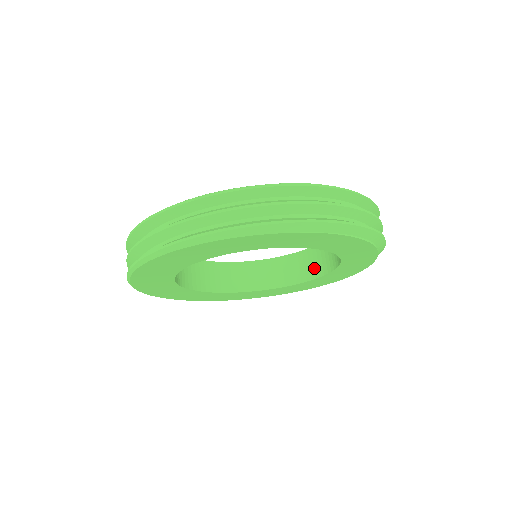
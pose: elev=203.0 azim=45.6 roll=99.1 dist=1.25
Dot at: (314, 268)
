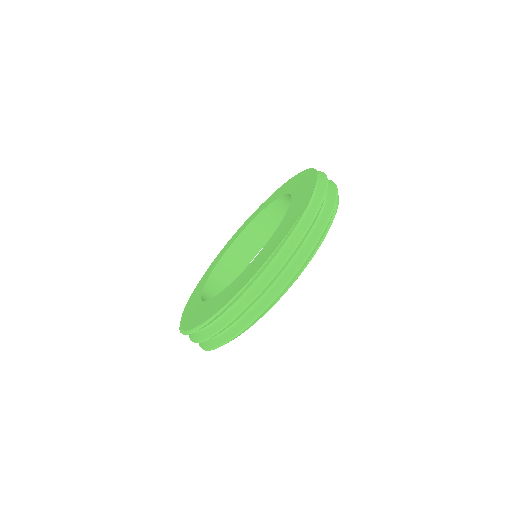
Dot at: occluded
